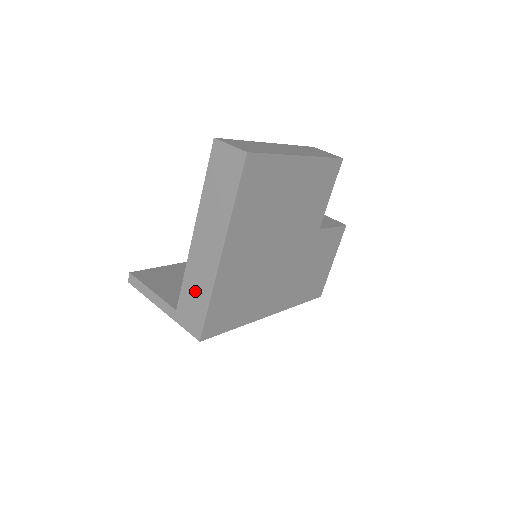
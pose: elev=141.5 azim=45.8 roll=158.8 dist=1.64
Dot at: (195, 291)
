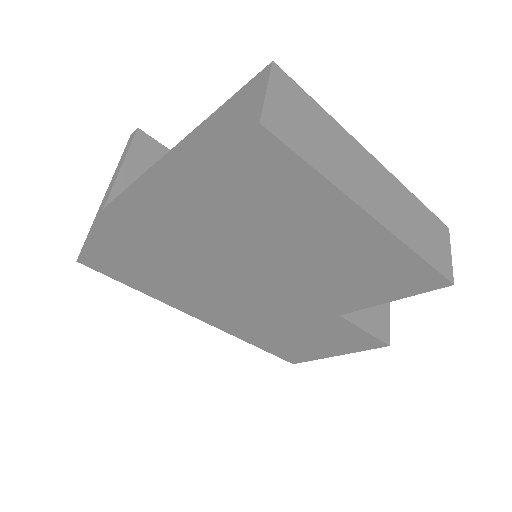
Dot at: (116, 212)
